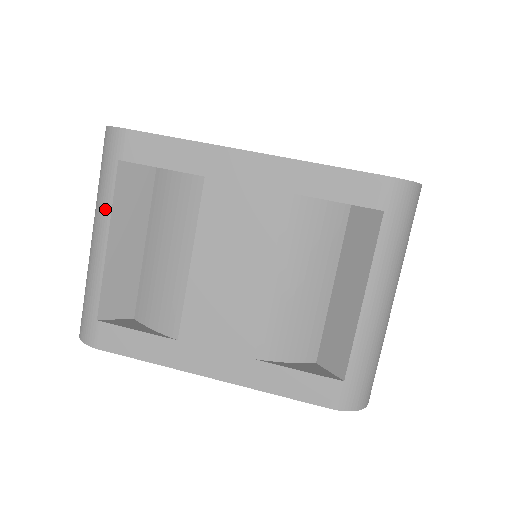
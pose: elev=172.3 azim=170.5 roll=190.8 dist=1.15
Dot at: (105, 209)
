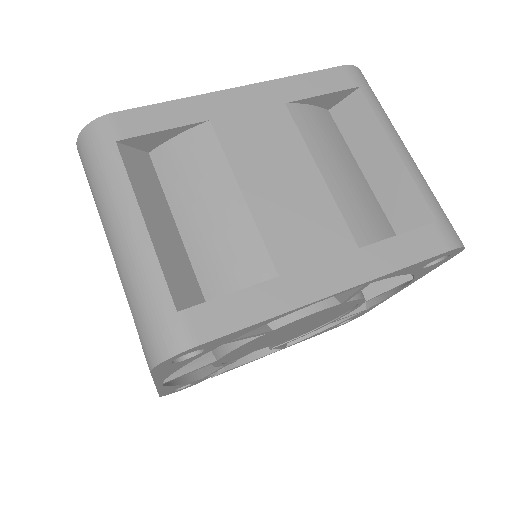
Dot at: (123, 193)
